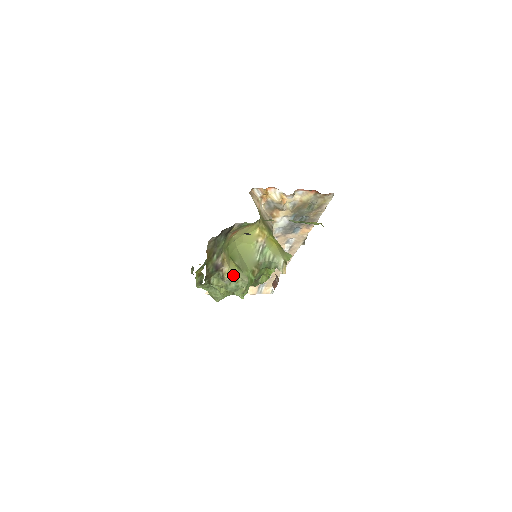
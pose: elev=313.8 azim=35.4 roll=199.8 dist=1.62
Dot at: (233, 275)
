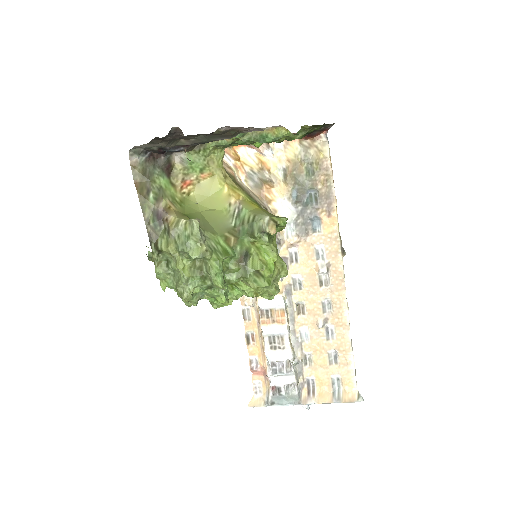
Dot at: (180, 222)
